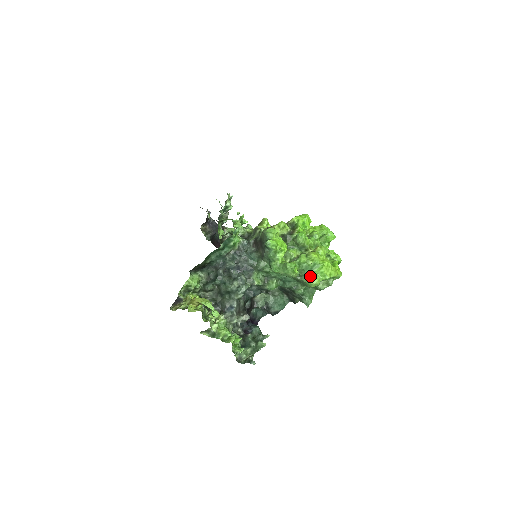
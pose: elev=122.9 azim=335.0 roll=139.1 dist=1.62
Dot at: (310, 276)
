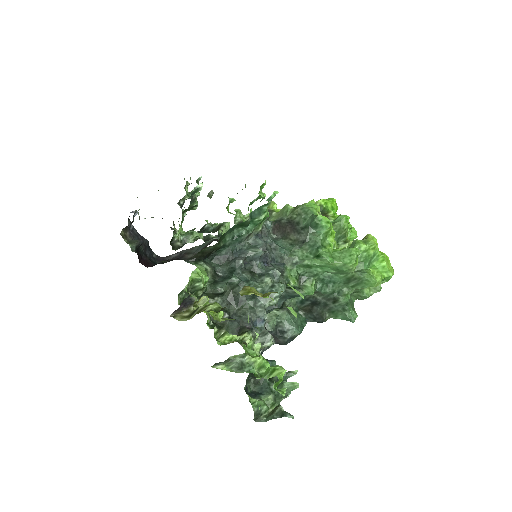
Dot at: (371, 271)
